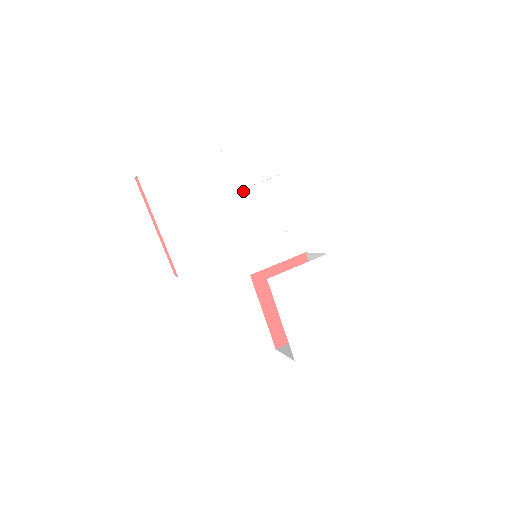
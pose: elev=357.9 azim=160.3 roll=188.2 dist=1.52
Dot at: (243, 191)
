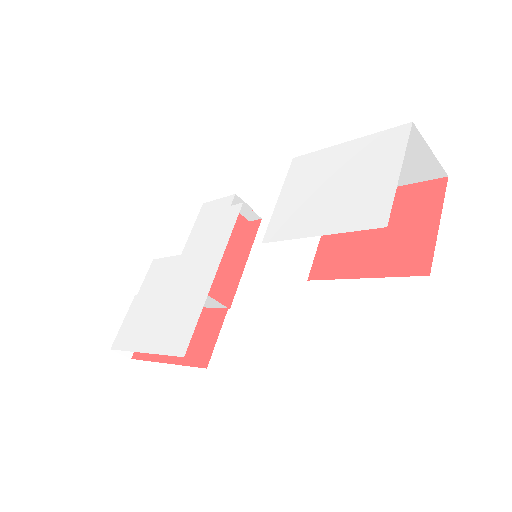
Dot at: (186, 248)
